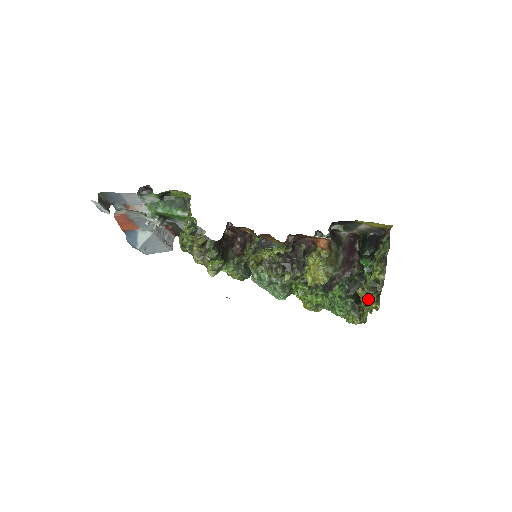
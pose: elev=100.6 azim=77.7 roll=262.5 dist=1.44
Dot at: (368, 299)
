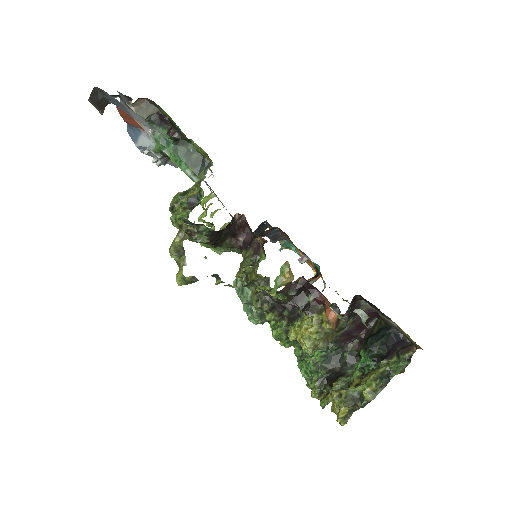
Dot at: (338, 407)
